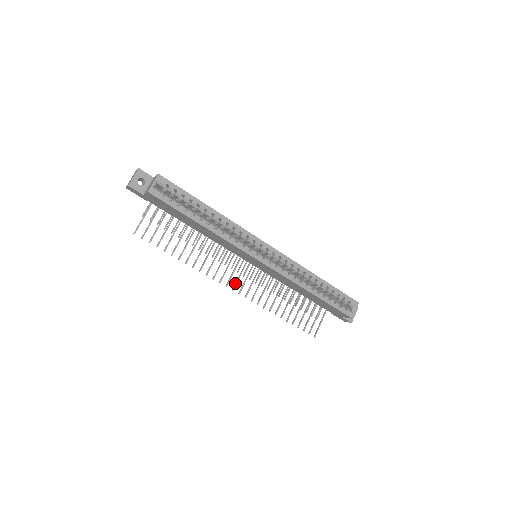
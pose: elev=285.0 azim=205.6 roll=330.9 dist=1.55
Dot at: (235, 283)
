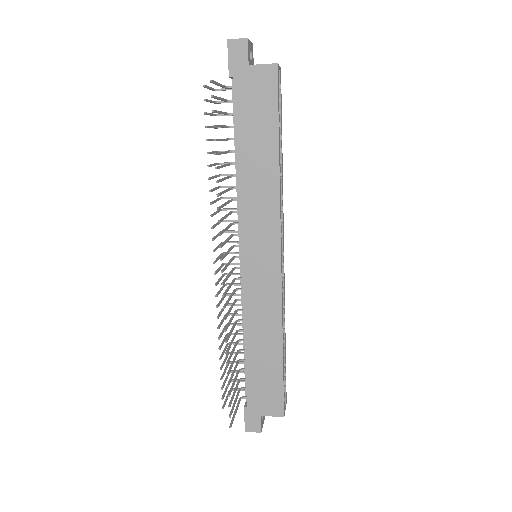
Dot at: (225, 267)
